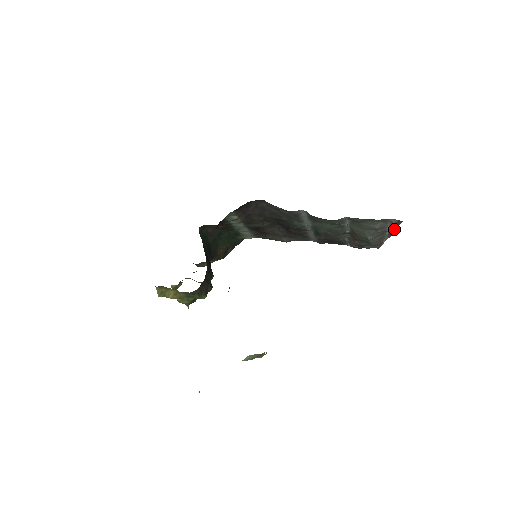
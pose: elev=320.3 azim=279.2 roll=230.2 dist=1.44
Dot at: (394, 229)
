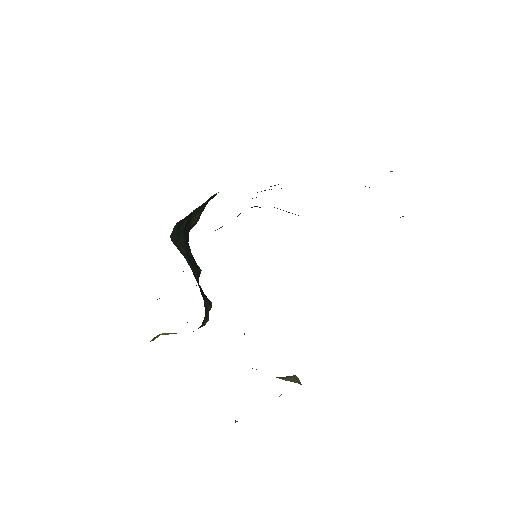
Dot at: occluded
